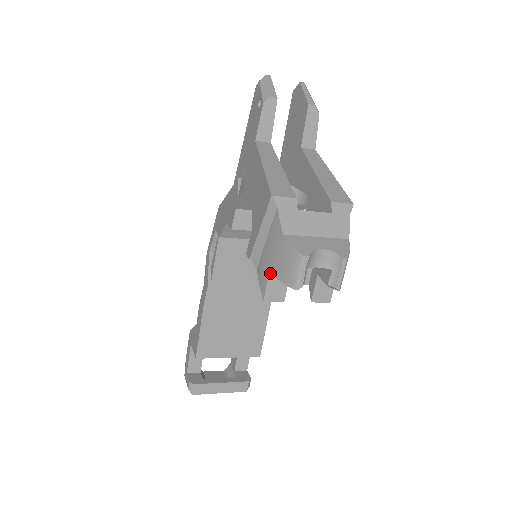
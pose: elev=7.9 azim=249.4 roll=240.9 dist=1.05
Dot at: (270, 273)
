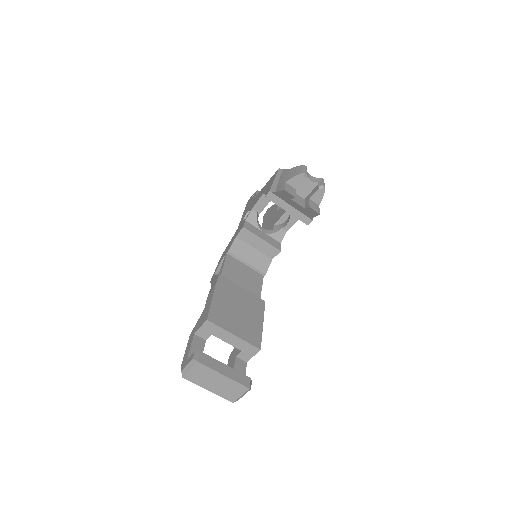
Dot at: (286, 181)
